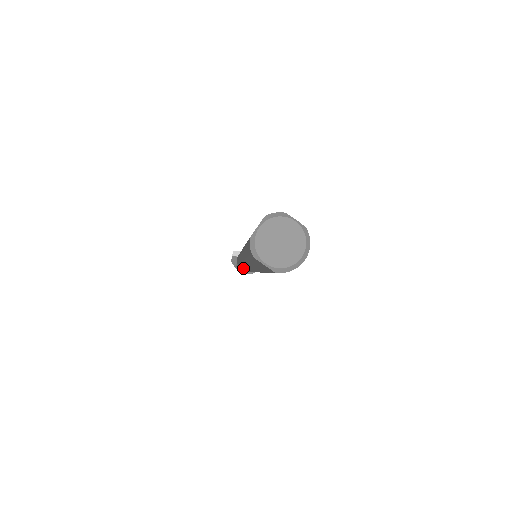
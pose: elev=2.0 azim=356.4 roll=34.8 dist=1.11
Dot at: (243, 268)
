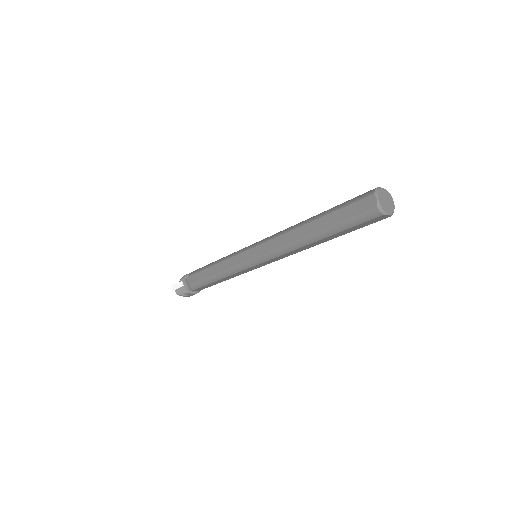
Dot at: (214, 283)
